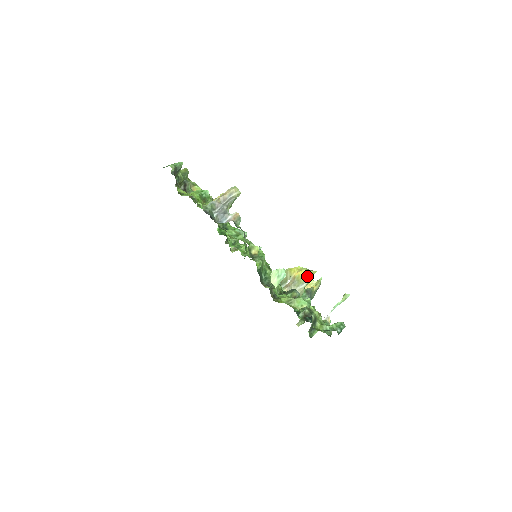
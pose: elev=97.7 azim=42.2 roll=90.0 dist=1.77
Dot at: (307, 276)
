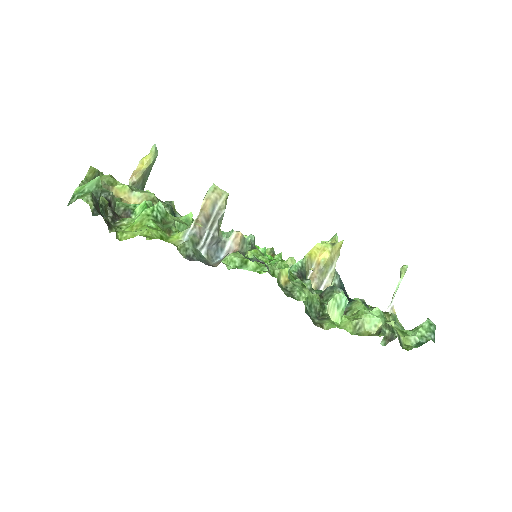
Dot at: (334, 254)
